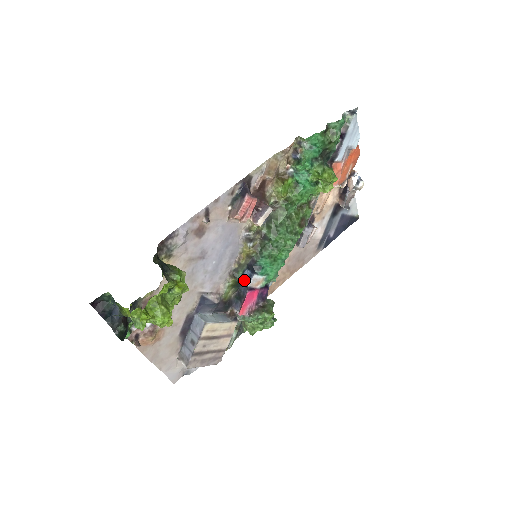
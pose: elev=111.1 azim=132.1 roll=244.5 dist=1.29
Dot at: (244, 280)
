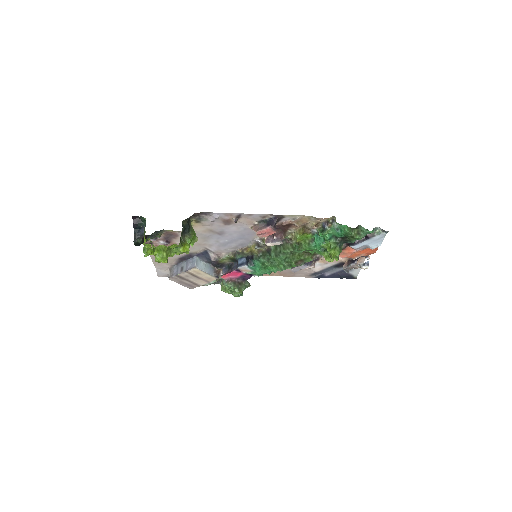
Dot at: (239, 262)
